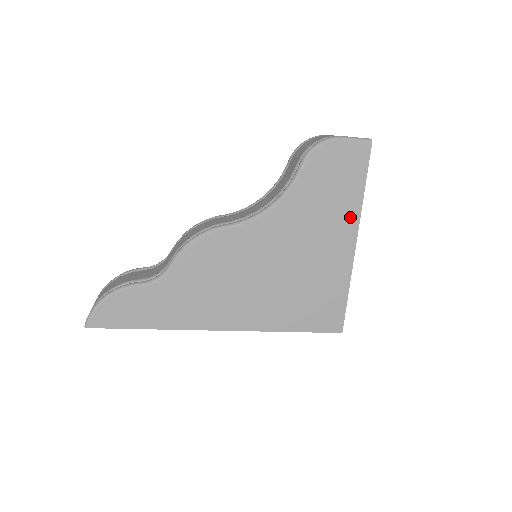
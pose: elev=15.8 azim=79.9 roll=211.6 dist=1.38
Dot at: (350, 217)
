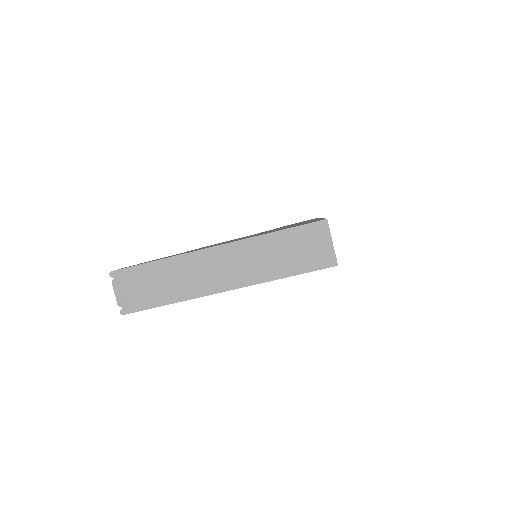
Dot at: occluded
